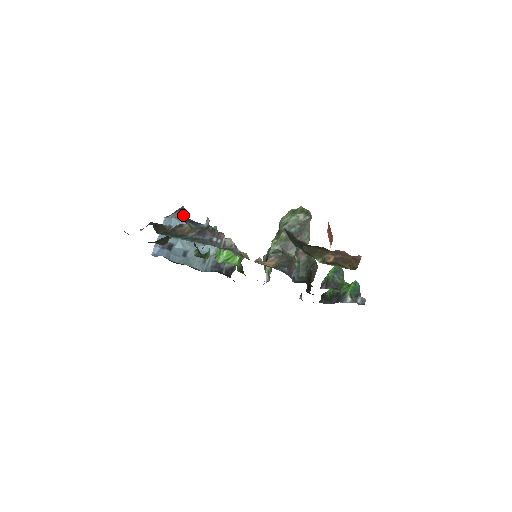
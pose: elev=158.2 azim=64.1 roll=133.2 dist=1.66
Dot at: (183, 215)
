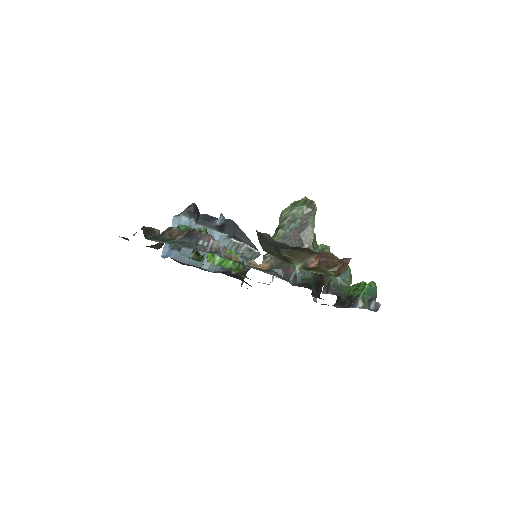
Dot at: (193, 213)
